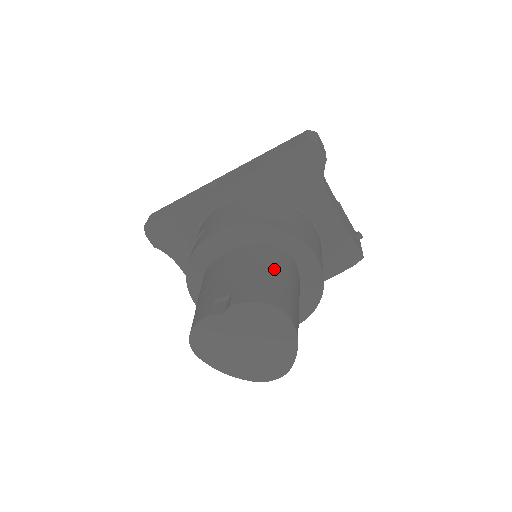
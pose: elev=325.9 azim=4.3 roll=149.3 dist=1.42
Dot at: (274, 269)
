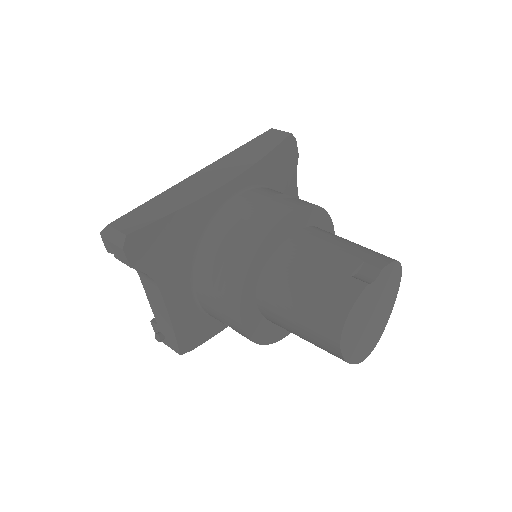
Dot at: occluded
